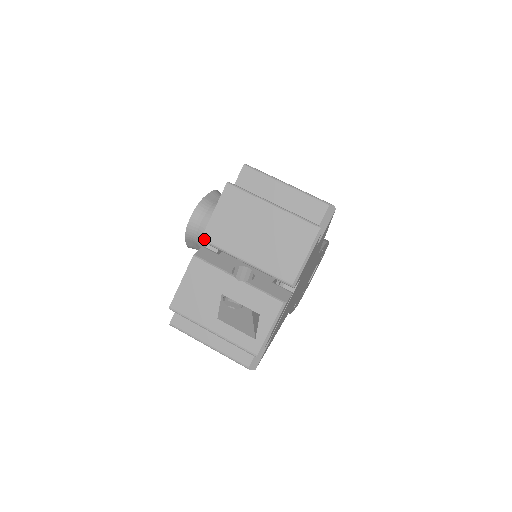
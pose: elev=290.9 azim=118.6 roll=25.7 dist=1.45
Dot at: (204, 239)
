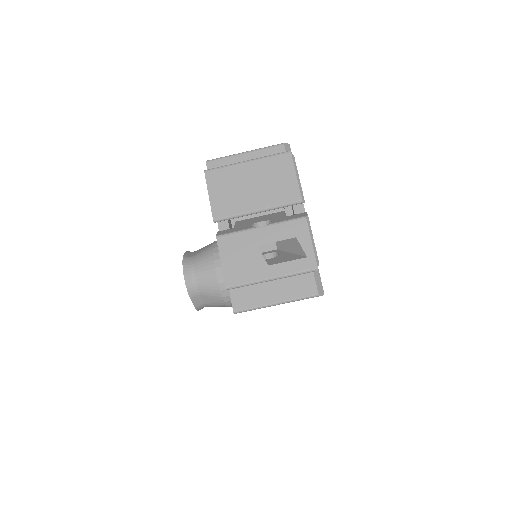
Dot at: (216, 219)
